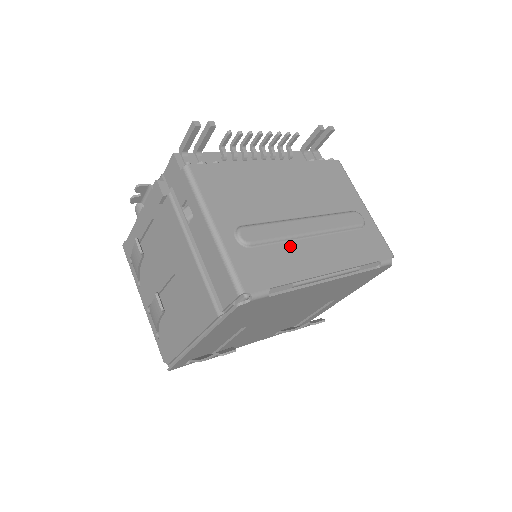
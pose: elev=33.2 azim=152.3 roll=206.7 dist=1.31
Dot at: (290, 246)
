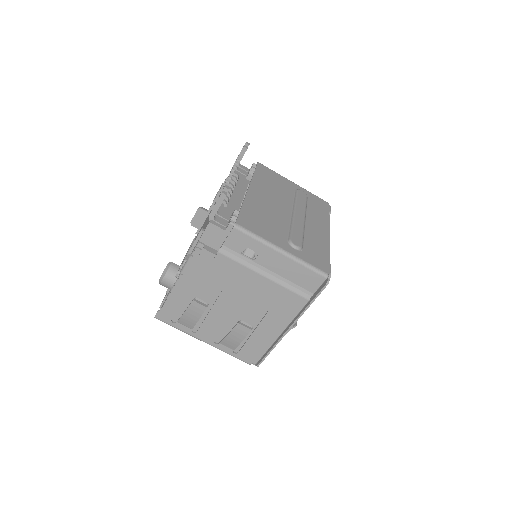
Dot at: (308, 234)
